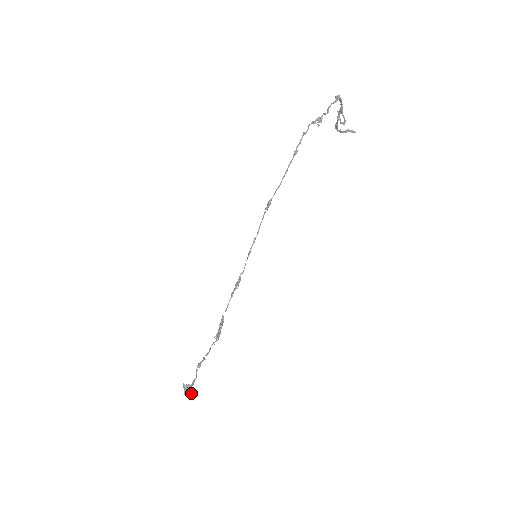
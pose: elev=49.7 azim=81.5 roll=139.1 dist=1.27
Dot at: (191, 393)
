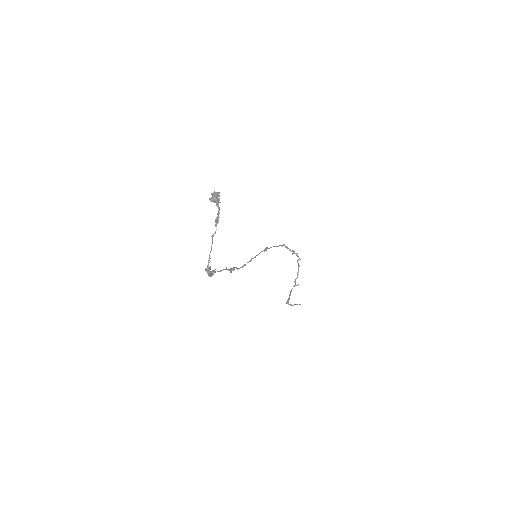
Dot at: (219, 198)
